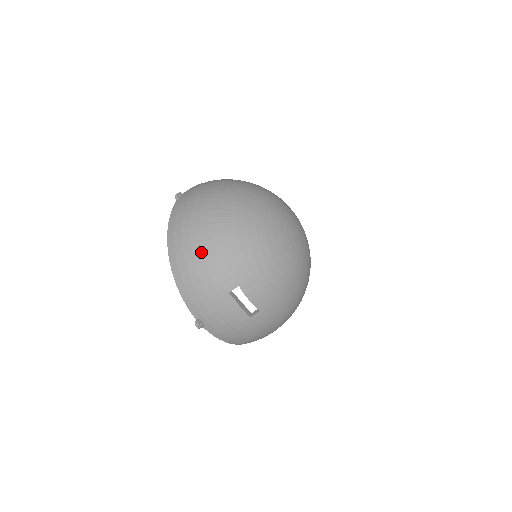
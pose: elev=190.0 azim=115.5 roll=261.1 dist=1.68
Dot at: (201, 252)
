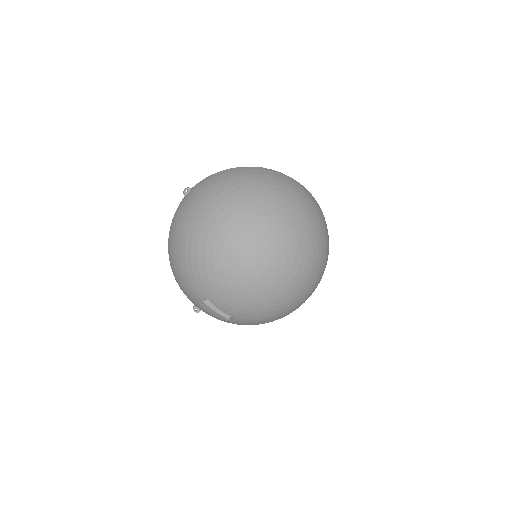
Dot at: (180, 264)
